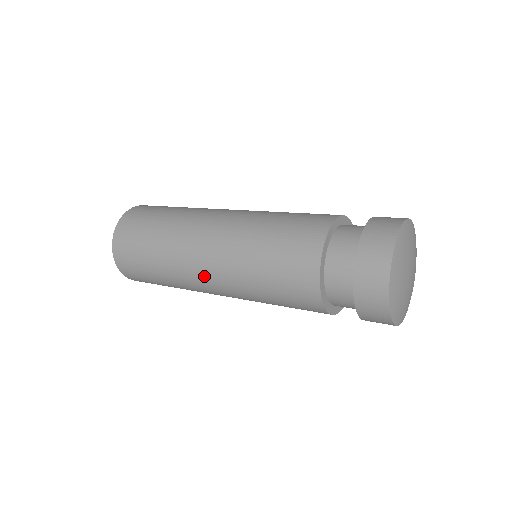
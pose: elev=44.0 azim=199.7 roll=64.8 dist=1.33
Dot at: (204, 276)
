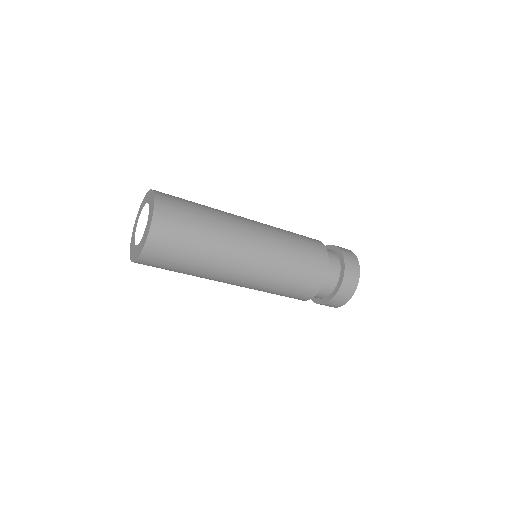
Dot at: (241, 271)
